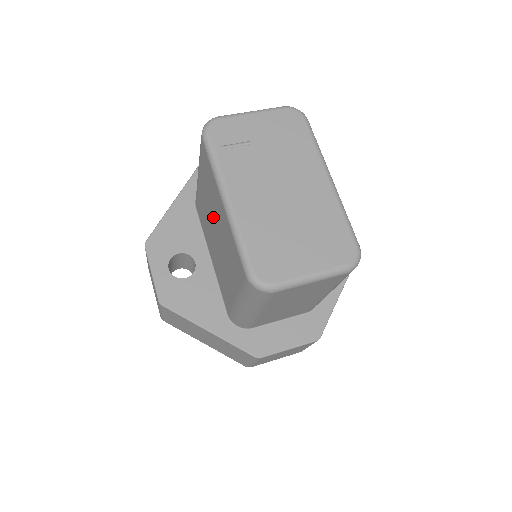
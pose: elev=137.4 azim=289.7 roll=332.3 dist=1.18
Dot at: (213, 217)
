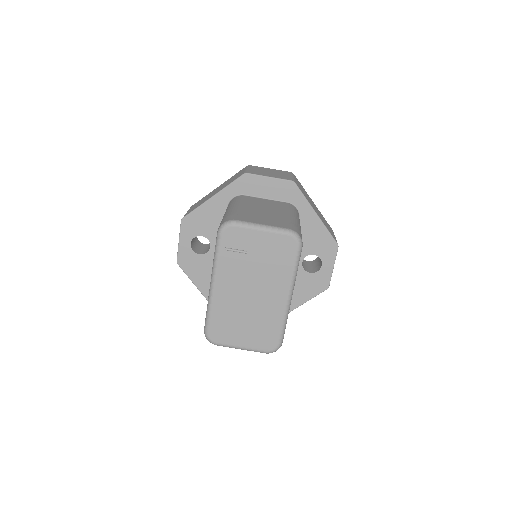
Dot at: occluded
